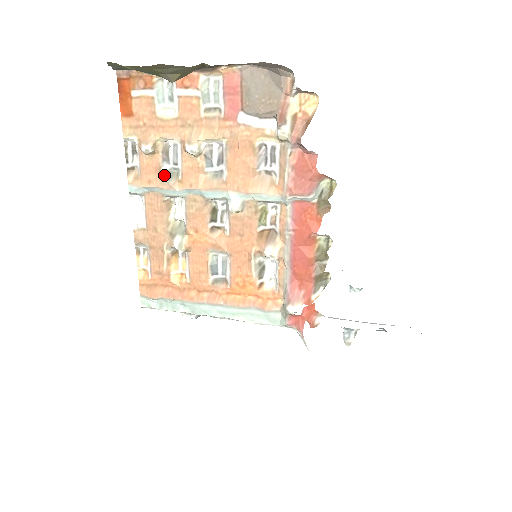
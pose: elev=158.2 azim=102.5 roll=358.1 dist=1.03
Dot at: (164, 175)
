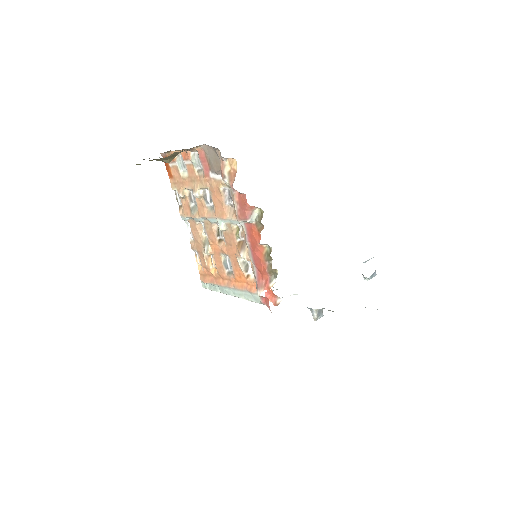
Dot at: (191, 210)
